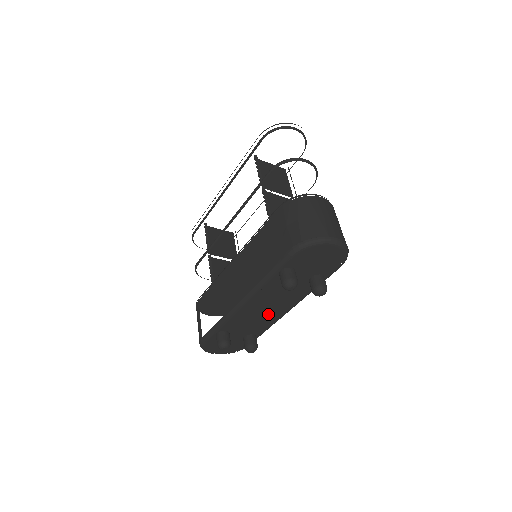
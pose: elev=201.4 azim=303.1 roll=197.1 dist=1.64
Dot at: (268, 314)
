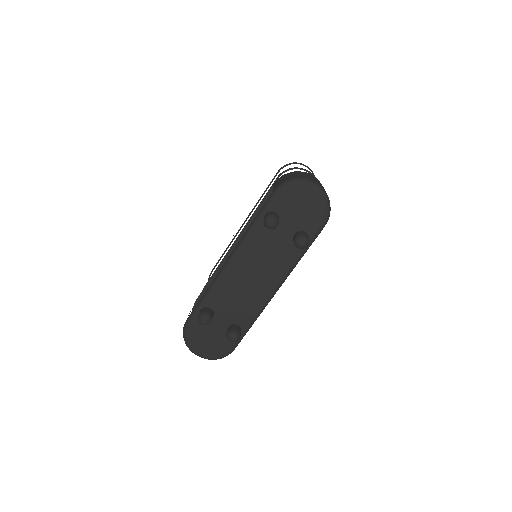
Dot at: (254, 289)
